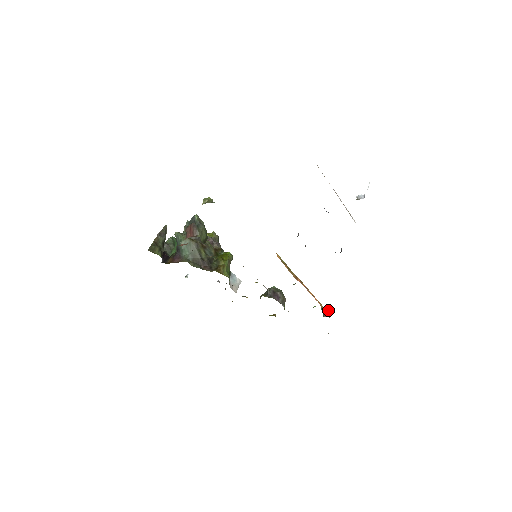
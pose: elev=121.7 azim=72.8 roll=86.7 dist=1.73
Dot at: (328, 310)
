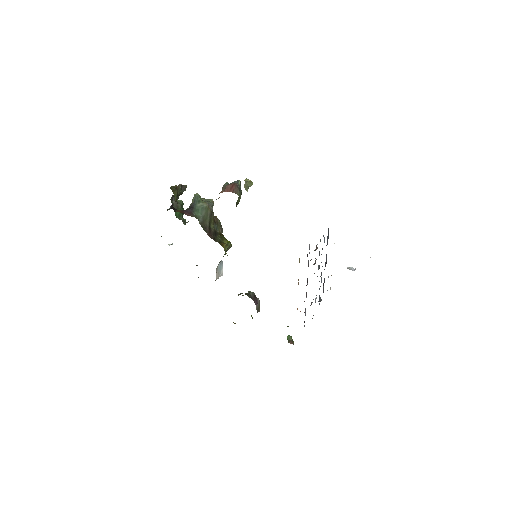
Dot at: occluded
